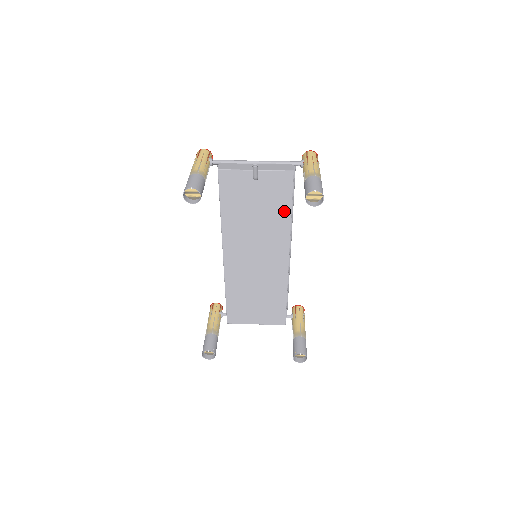
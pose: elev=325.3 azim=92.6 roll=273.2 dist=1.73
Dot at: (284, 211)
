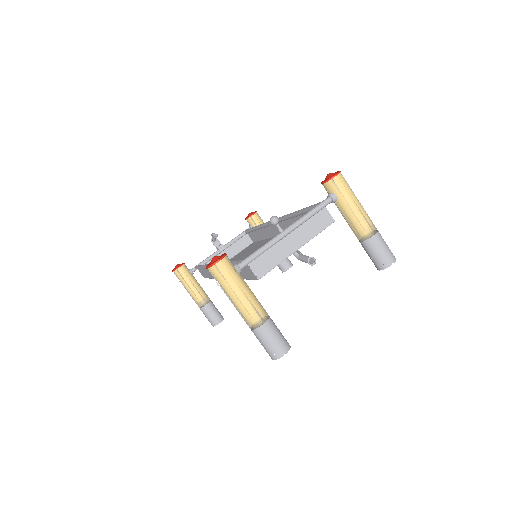
Dot at: occluded
